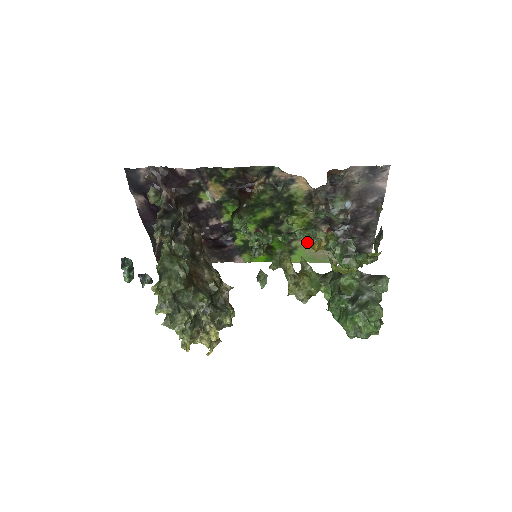
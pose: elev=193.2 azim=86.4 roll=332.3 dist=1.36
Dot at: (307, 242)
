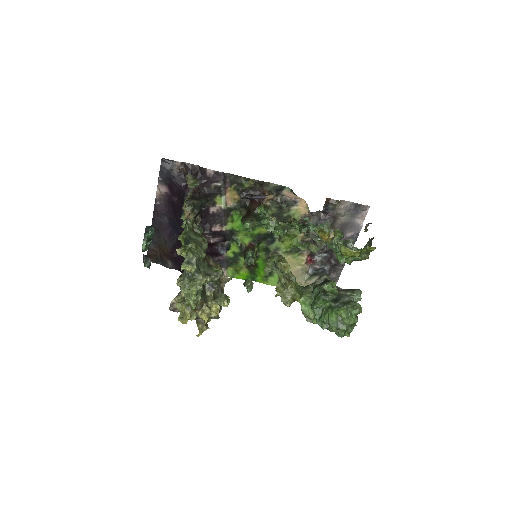
Dot at: (319, 233)
